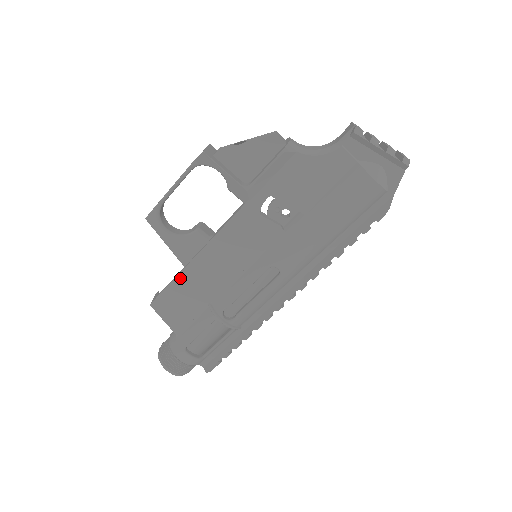
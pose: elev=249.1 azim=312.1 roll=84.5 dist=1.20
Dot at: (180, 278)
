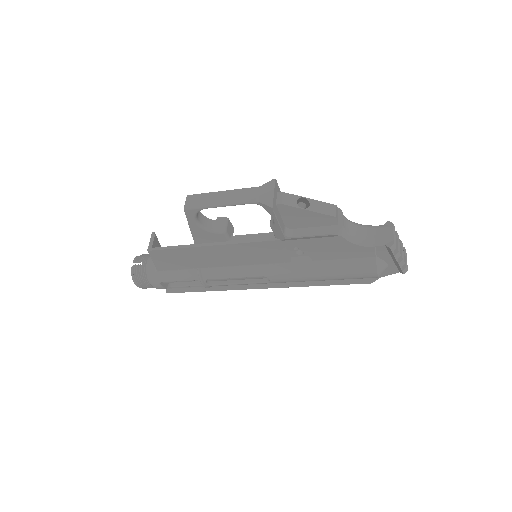
Dot at: (187, 249)
